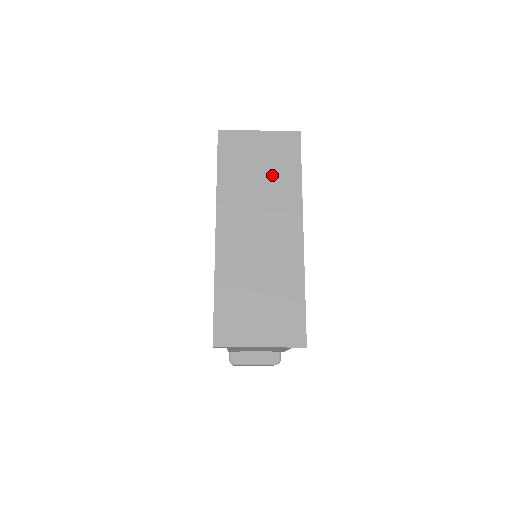
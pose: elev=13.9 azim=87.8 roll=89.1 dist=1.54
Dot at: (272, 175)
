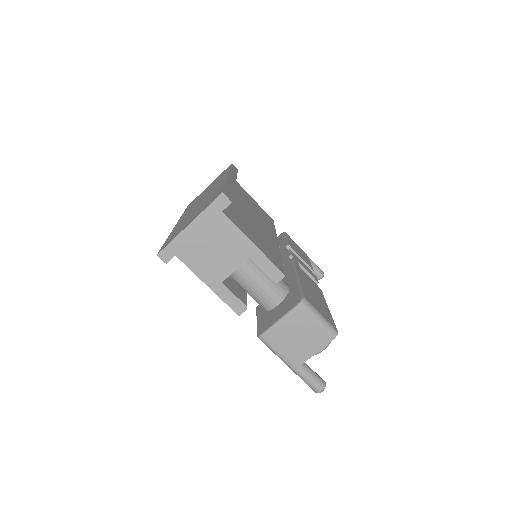
Dot at: (213, 184)
